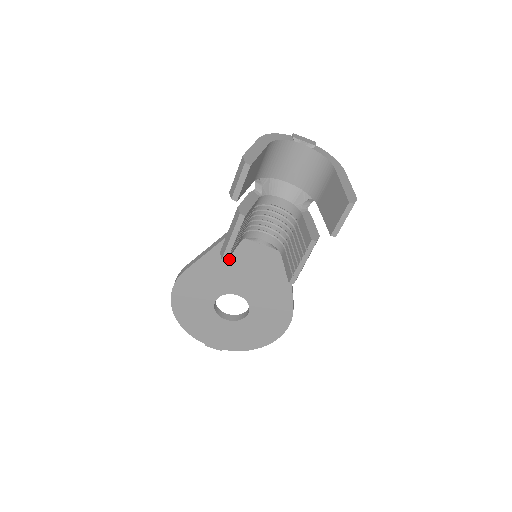
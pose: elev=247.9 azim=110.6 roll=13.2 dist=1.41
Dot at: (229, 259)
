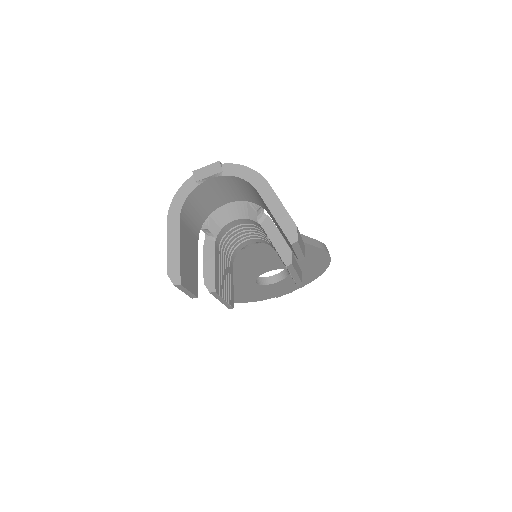
Dot at: (237, 265)
